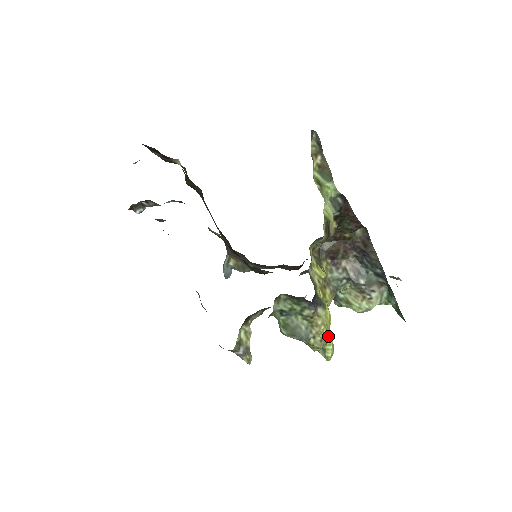
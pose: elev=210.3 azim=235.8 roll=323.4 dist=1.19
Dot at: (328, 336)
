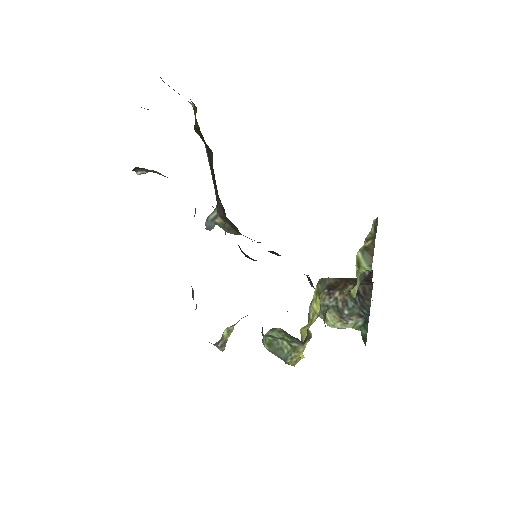
Dot at: (302, 354)
